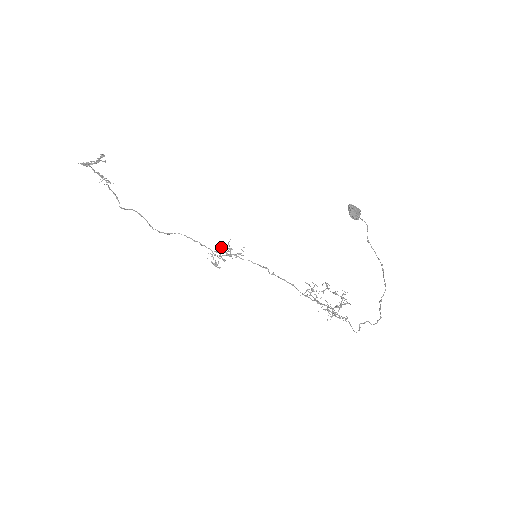
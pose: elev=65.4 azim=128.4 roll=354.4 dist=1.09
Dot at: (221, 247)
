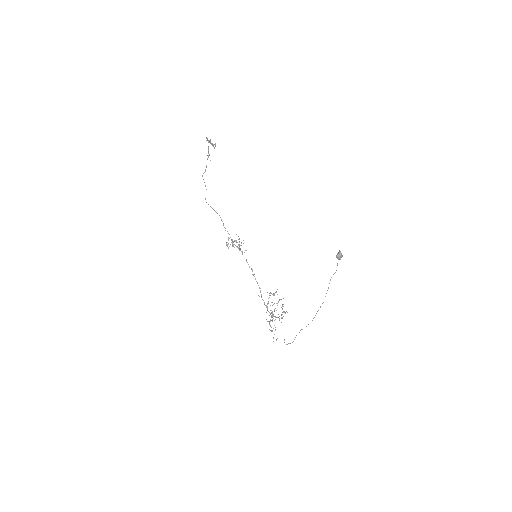
Dot at: (236, 240)
